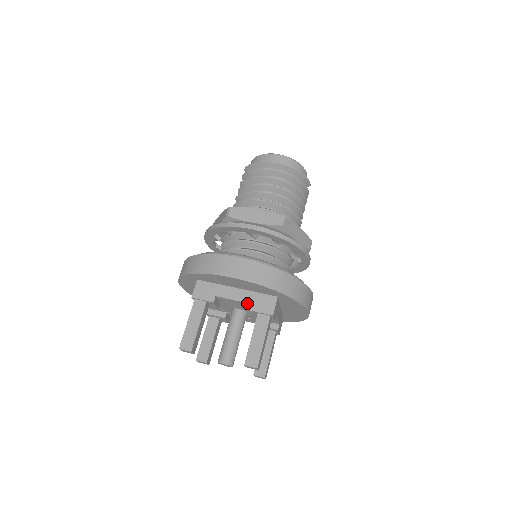
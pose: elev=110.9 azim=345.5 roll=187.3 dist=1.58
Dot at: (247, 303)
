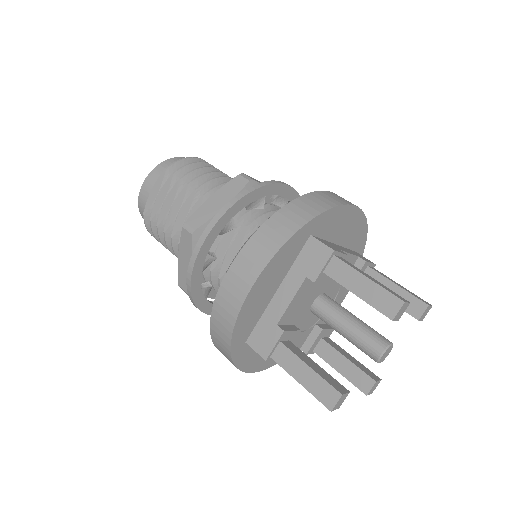
Dot at: (356, 257)
